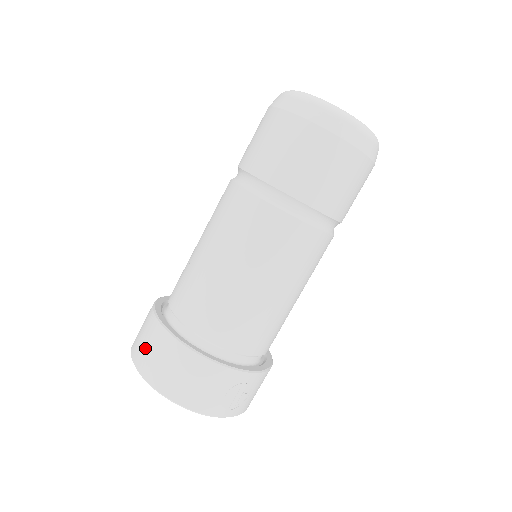
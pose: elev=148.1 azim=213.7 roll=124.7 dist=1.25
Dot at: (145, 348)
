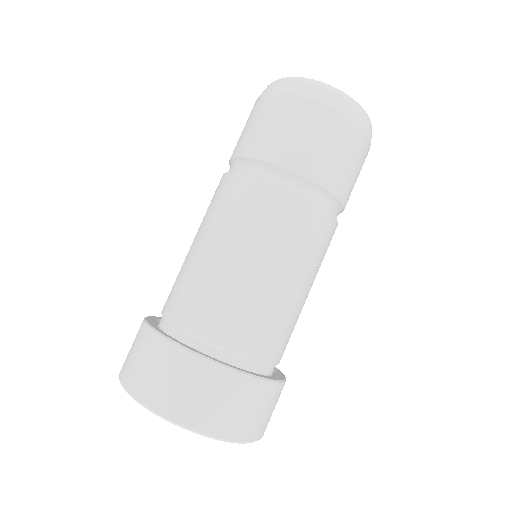
Dot at: (177, 390)
